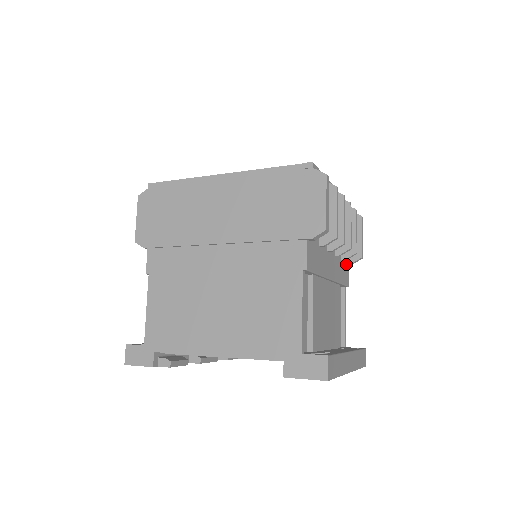
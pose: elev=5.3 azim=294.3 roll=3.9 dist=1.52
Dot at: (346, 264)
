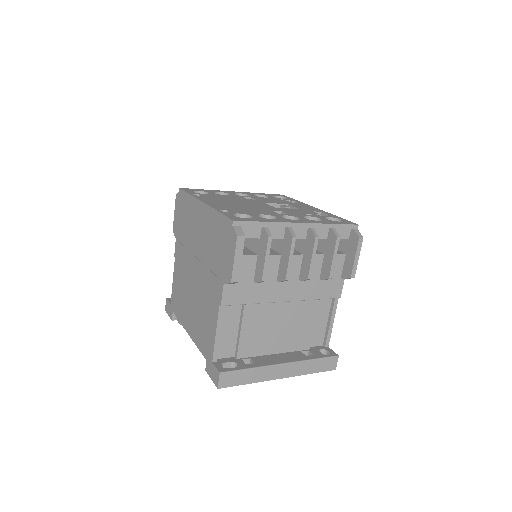
Dot at: (336, 279)
